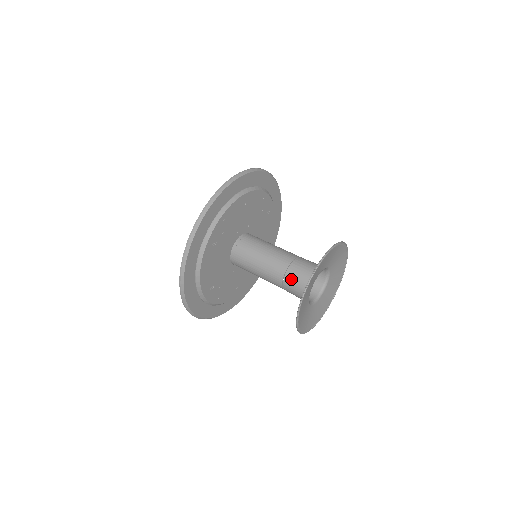
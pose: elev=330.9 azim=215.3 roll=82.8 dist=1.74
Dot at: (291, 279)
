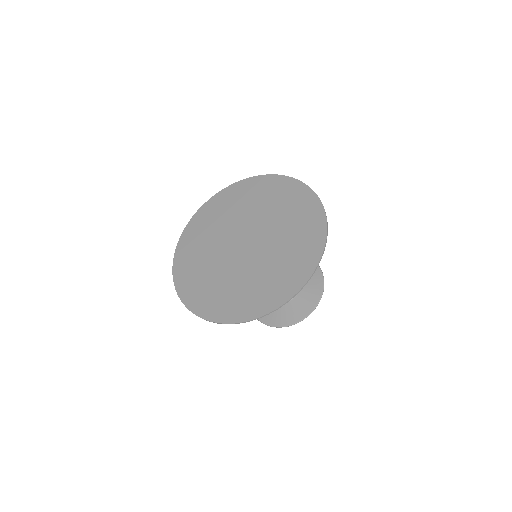
Dot at: occluded
